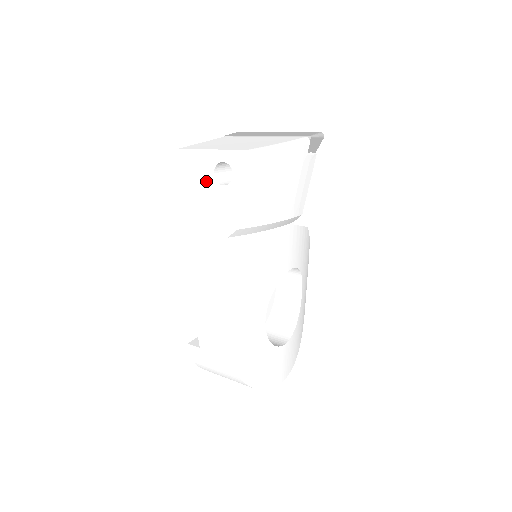
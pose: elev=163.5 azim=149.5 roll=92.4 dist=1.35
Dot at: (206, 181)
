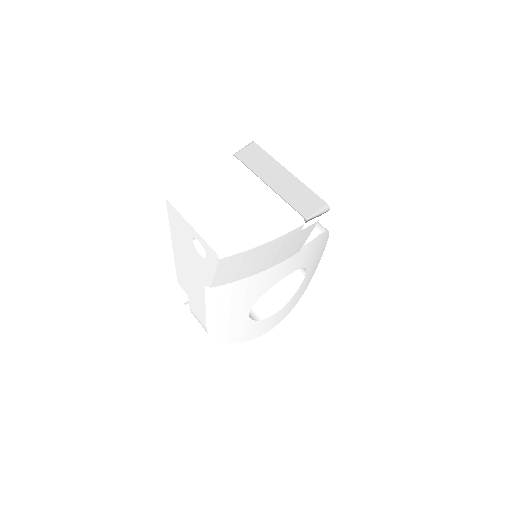
Dot at: (187, 239)
